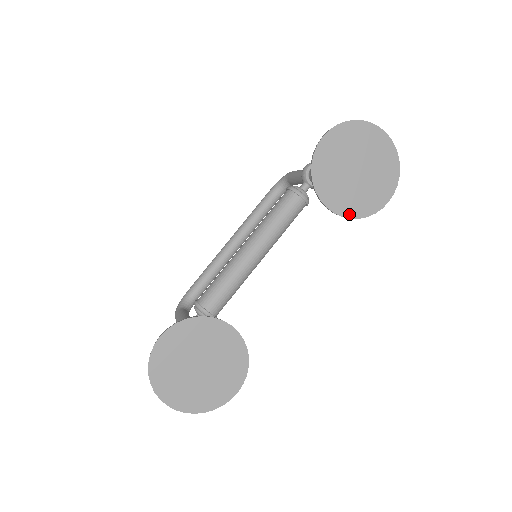
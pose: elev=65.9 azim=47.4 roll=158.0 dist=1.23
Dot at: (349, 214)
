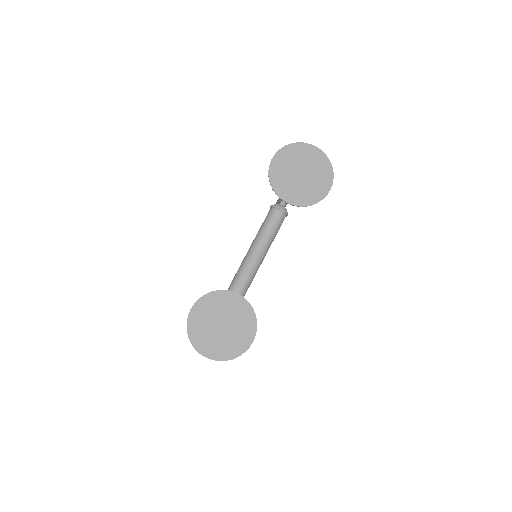
Dot at: (304, 204)
